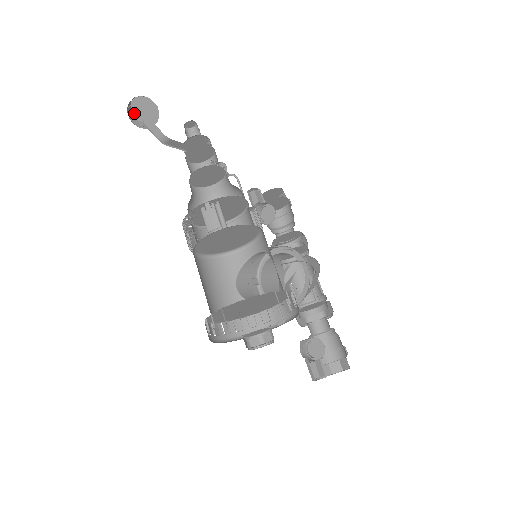
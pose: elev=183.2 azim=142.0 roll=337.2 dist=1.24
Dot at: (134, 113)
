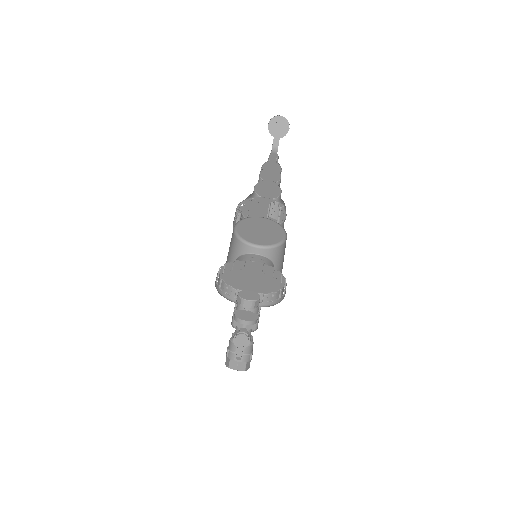
Dot at: (276, 122)
